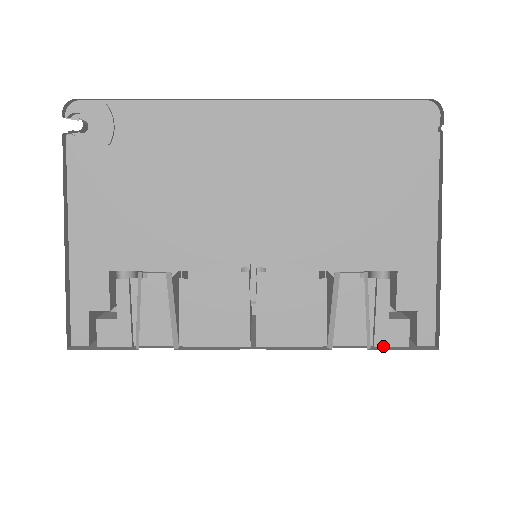
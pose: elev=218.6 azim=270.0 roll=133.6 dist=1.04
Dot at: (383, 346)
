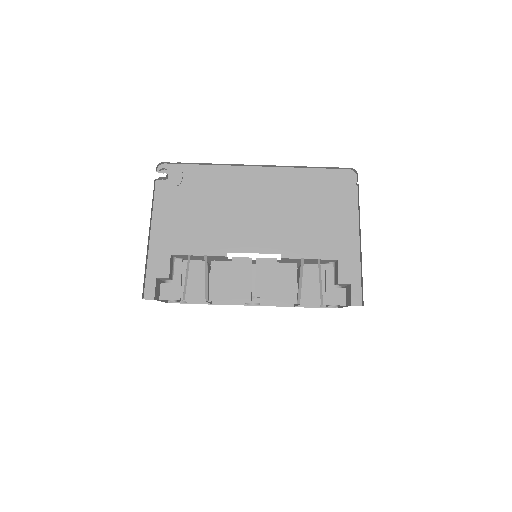
Dot at: (331, 304)
